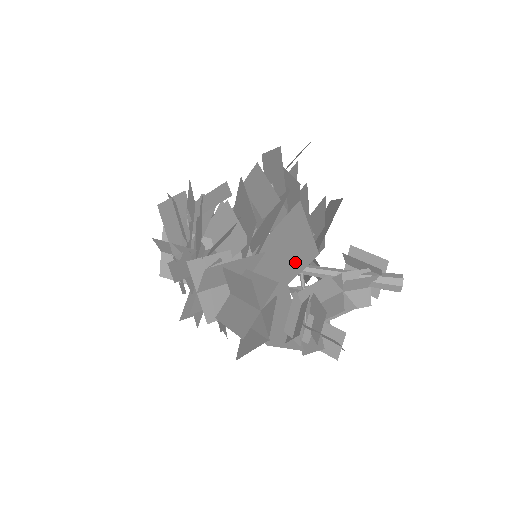
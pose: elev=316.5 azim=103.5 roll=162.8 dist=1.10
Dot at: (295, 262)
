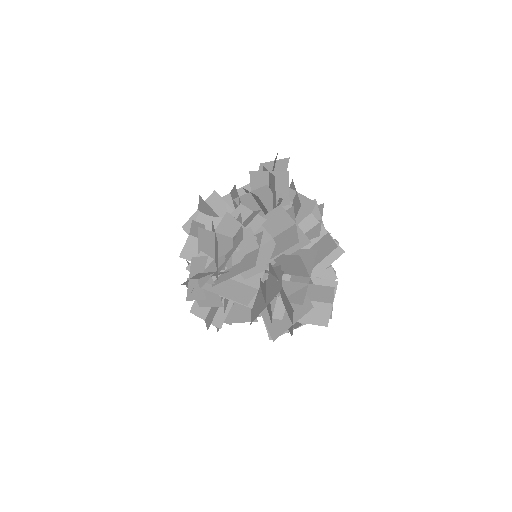
Dot at: occluded
